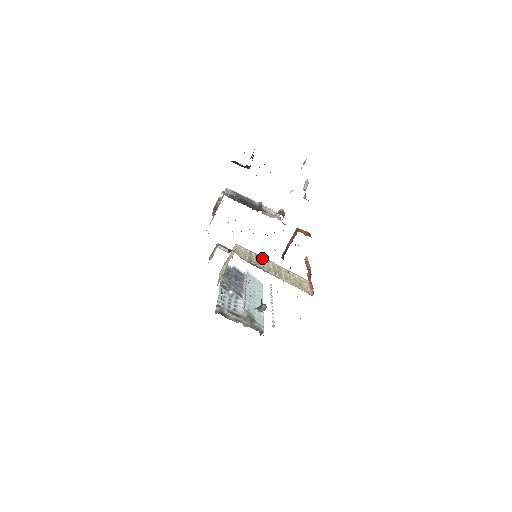
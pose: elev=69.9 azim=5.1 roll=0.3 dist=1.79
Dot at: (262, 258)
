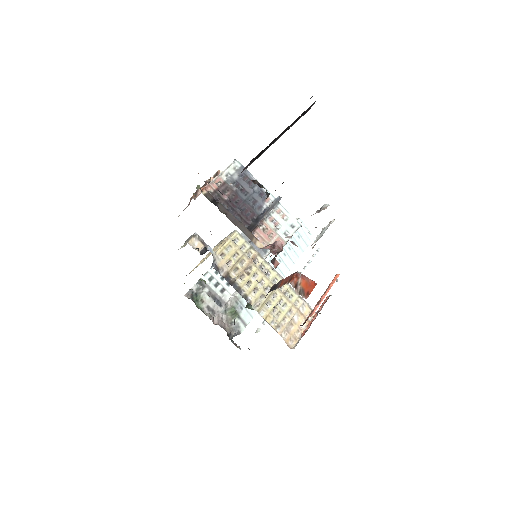
Dot at: (263, 262)
